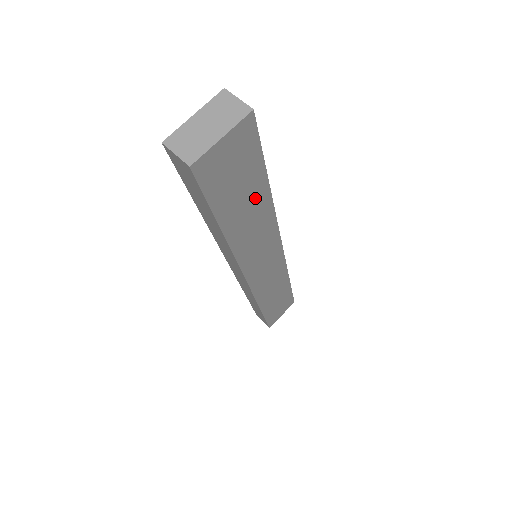
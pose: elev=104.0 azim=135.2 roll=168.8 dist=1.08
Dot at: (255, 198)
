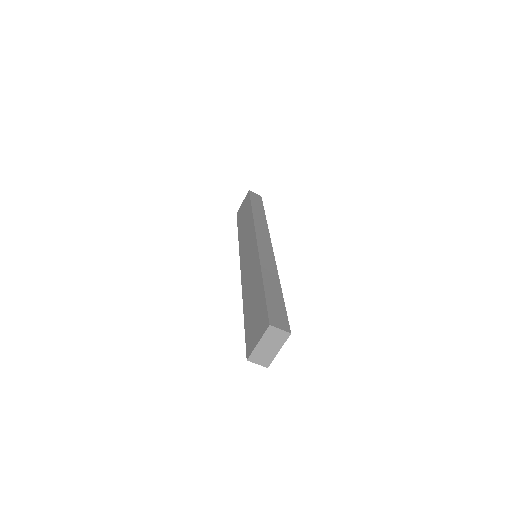
Dot at: occluded
